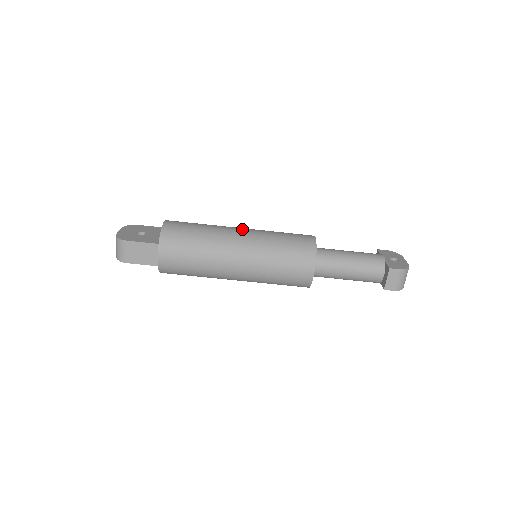
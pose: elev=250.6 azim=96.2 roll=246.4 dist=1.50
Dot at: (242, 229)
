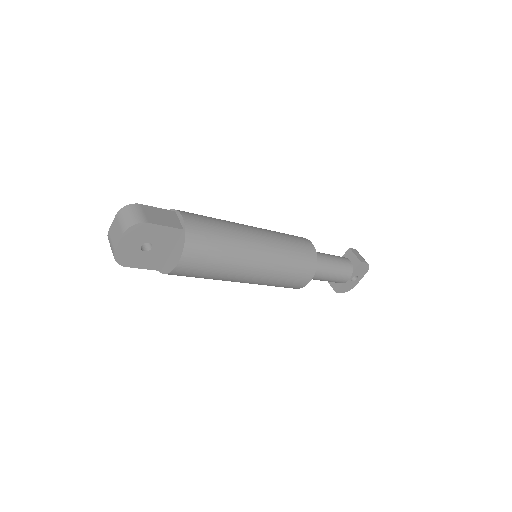
Dot at: (255, 273)
